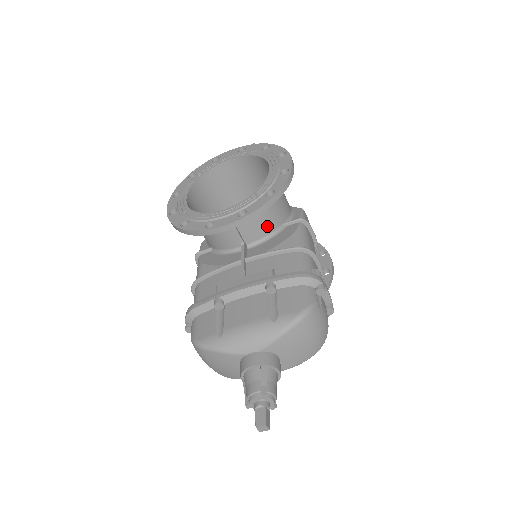
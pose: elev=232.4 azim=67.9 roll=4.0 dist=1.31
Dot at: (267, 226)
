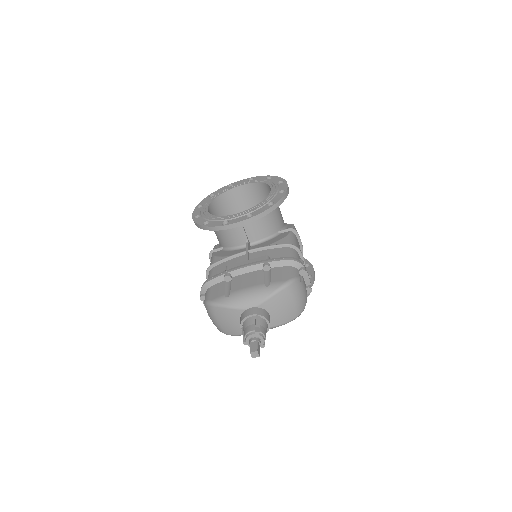
Dot at: (266, 230)
